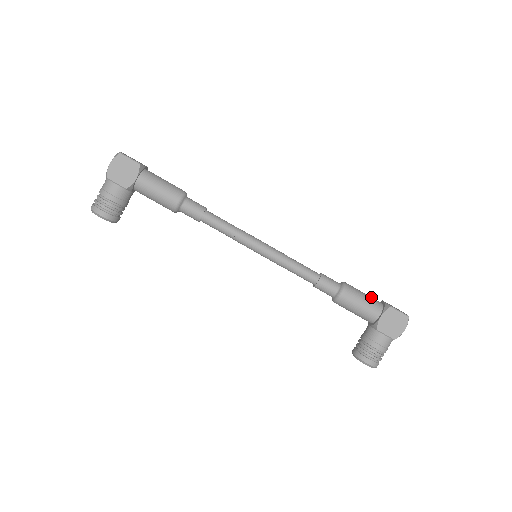
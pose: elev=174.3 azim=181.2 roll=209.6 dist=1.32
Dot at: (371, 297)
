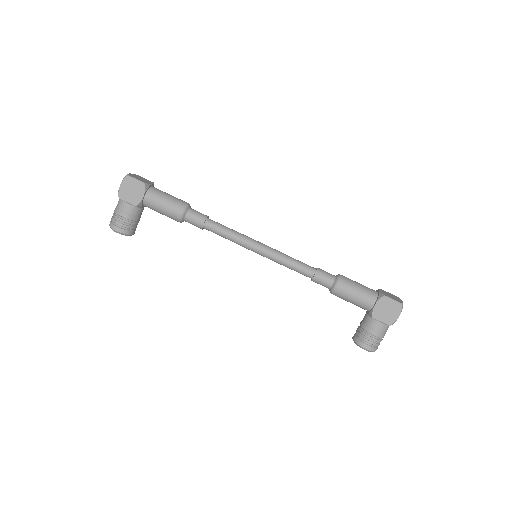
Dot at: (366, 287)
